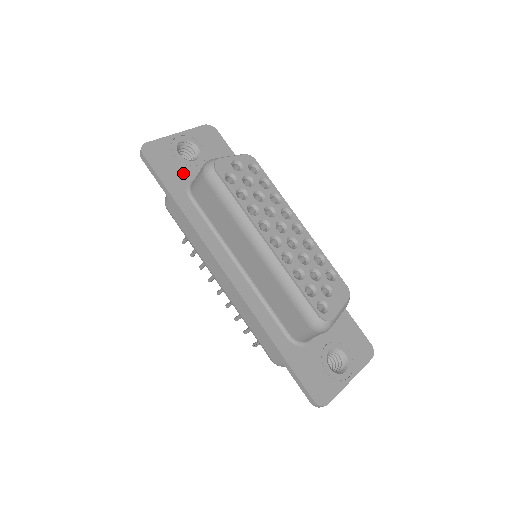
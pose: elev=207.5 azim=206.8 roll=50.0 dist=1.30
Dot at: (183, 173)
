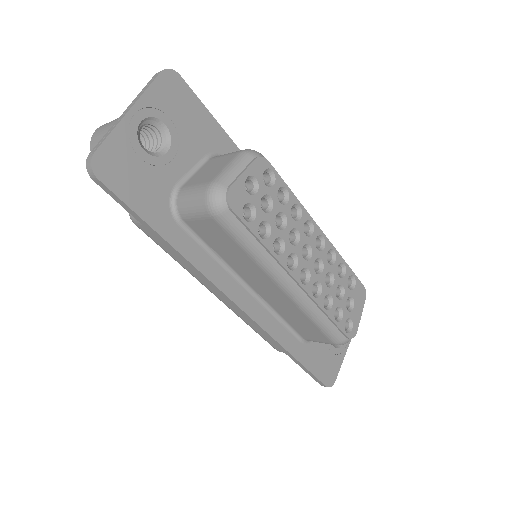
Dot at: (159, 184)
